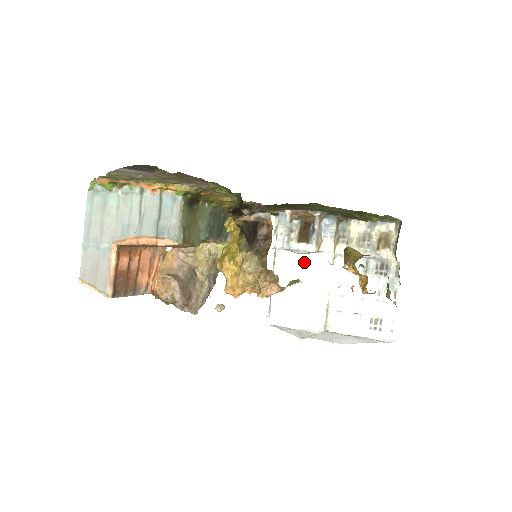
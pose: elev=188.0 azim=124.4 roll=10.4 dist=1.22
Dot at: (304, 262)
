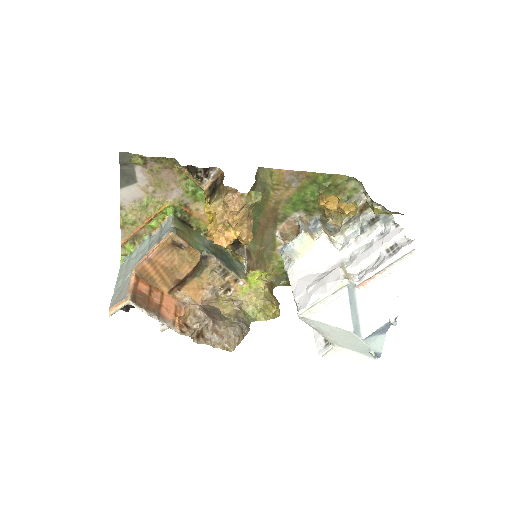
Dot at: (311, 261)
